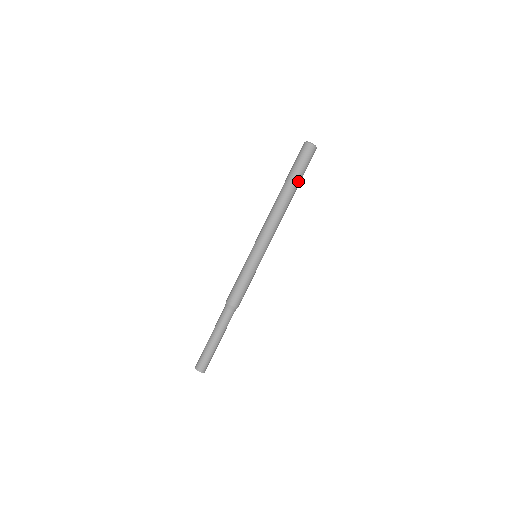
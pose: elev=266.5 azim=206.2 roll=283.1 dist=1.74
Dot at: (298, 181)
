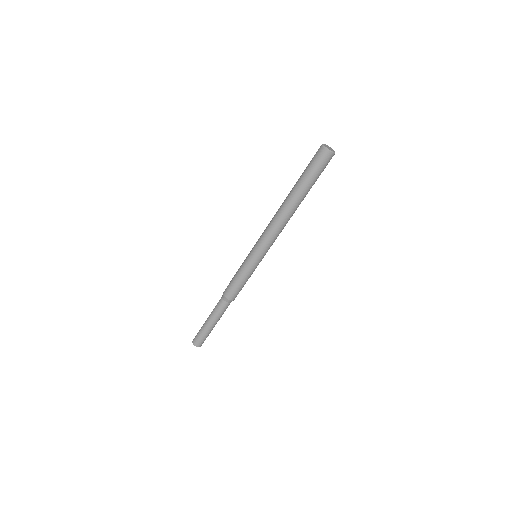
Dot at: (307, 189)
